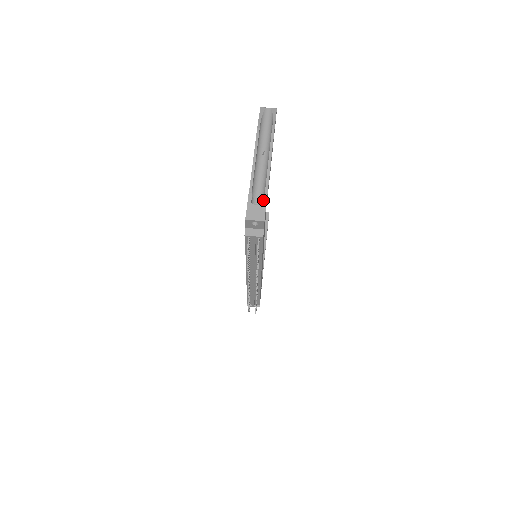
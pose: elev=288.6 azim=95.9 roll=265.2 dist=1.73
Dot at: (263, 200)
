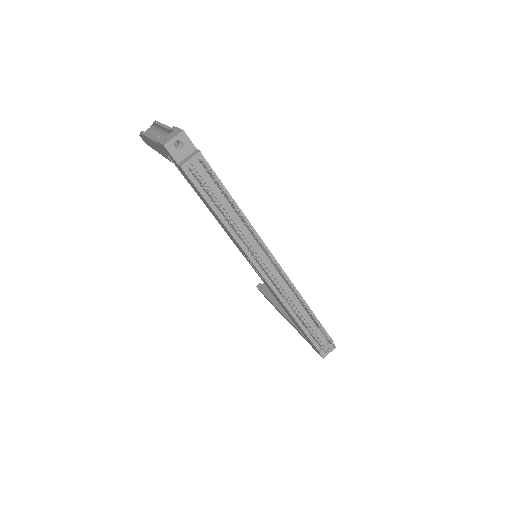
Dot at: (172, 129)
